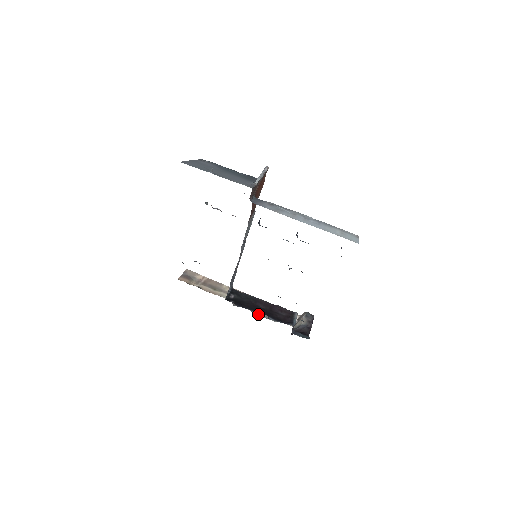
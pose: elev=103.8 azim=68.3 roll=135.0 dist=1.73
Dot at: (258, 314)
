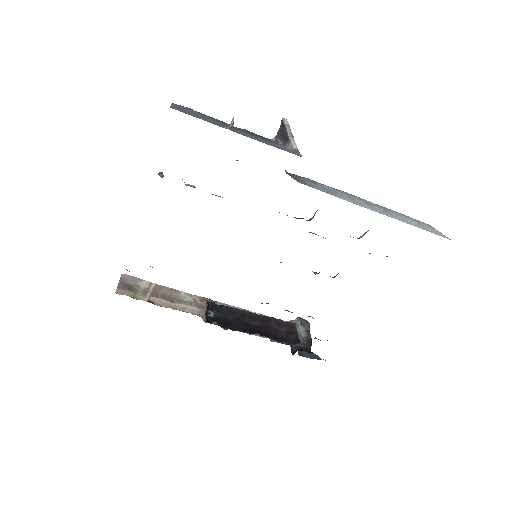
Dot at: occluded
